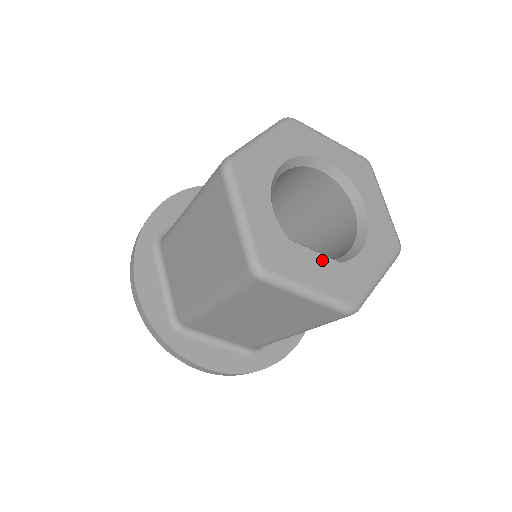
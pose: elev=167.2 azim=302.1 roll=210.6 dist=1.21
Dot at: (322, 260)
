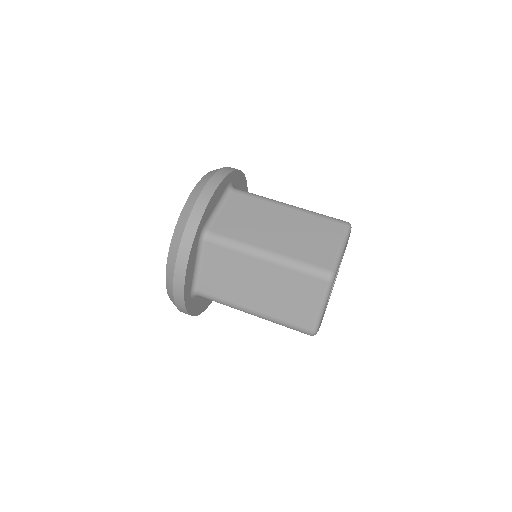
Dot at: occluded
